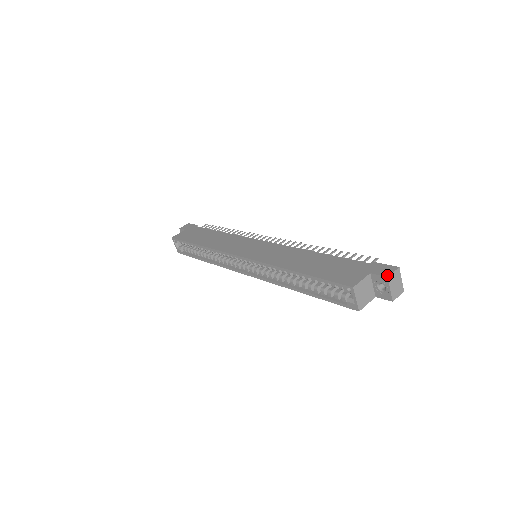
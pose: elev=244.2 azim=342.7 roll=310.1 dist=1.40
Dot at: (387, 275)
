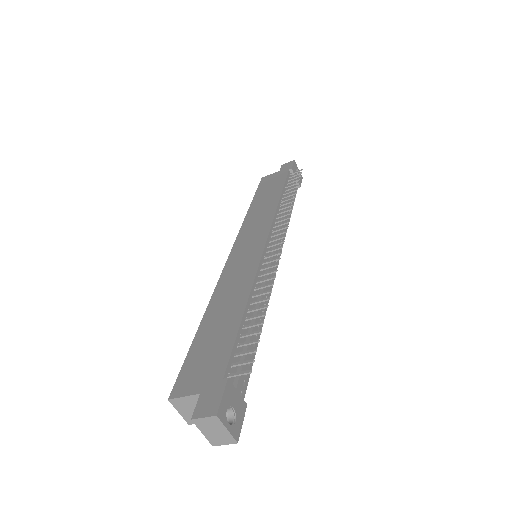
Dot at: (195, 416)
